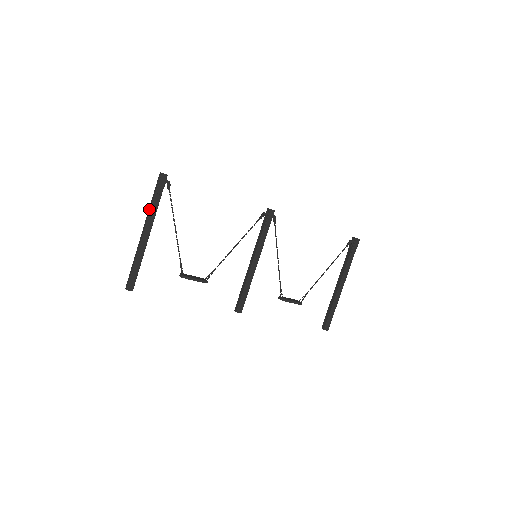
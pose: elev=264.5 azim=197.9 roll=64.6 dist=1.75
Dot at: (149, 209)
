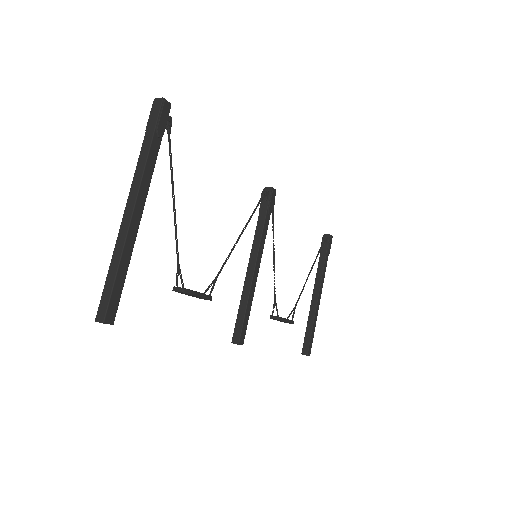
Dot at: (140, 163)
